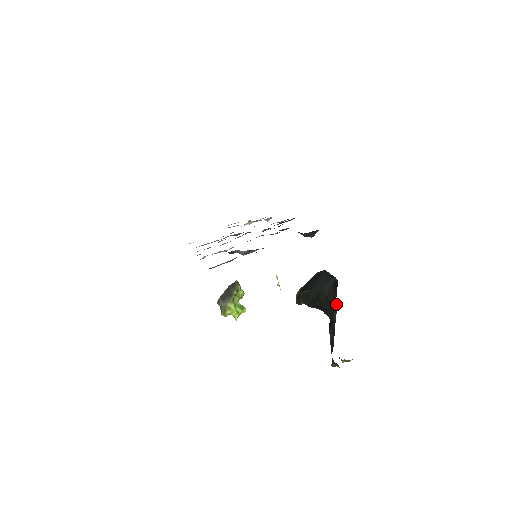
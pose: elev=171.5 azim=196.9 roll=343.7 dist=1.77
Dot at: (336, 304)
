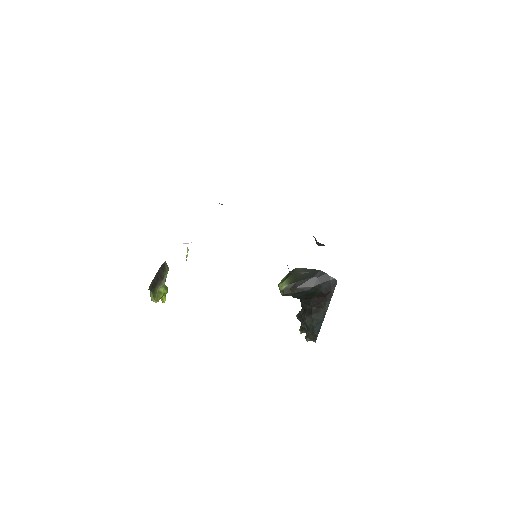
Dot at: occluded
